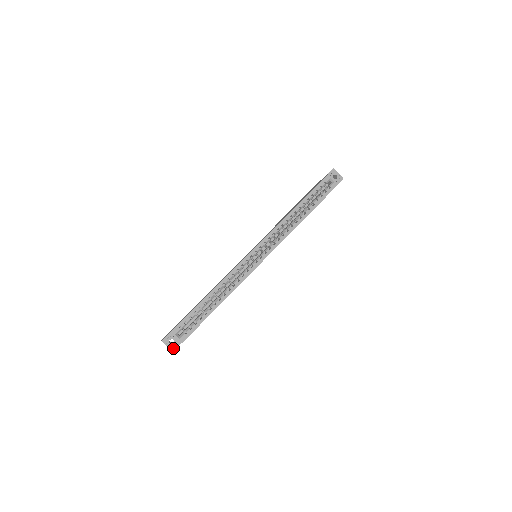
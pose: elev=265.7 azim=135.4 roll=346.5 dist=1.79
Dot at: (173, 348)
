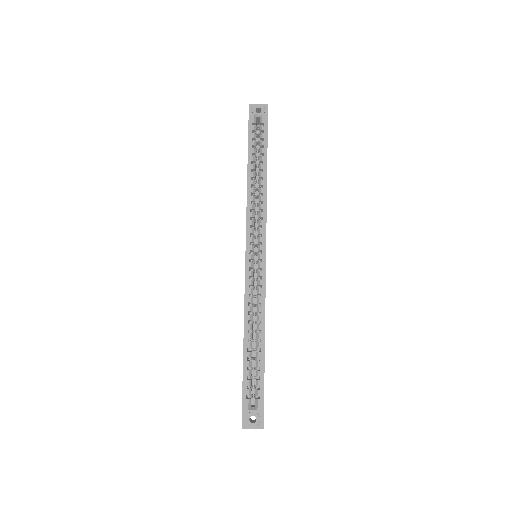
Dot at: (260, 424)
